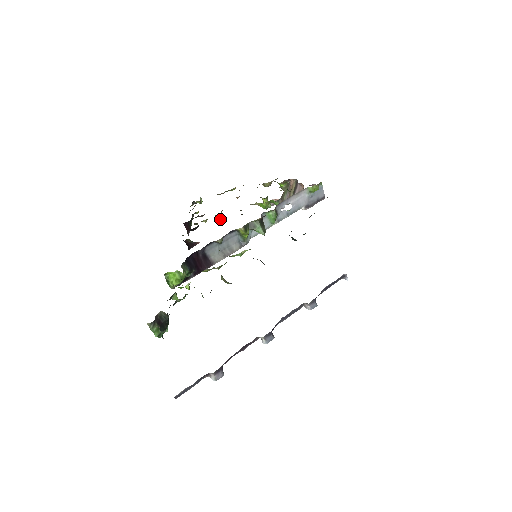
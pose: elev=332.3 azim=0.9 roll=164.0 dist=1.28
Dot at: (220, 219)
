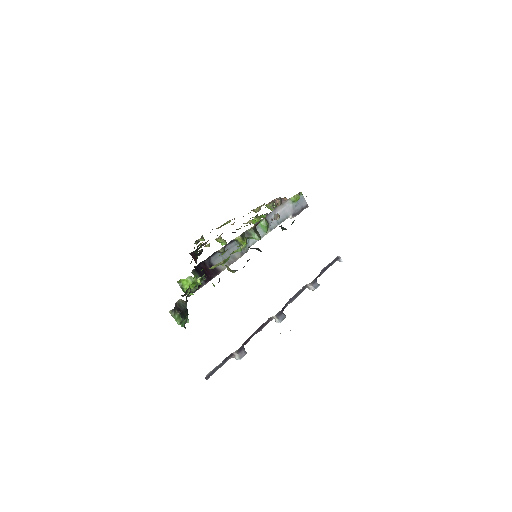
Dot at: (221, 242)
